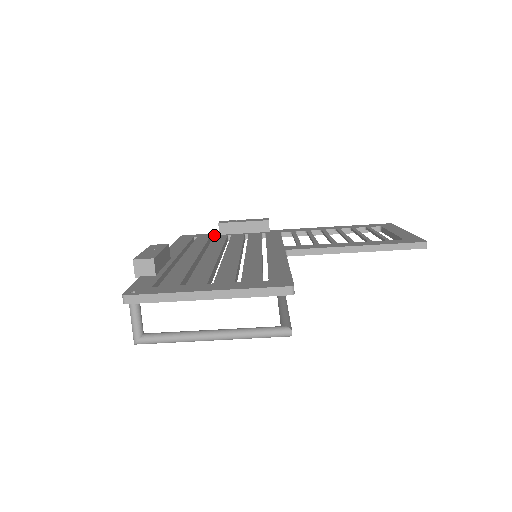
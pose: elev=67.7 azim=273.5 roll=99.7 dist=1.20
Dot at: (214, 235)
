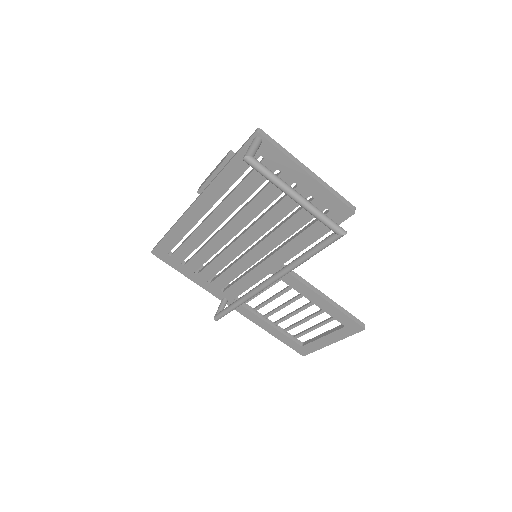
Dot at: (185, 262)
